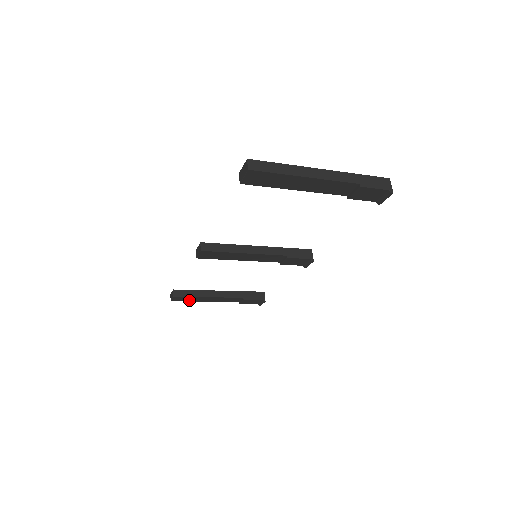
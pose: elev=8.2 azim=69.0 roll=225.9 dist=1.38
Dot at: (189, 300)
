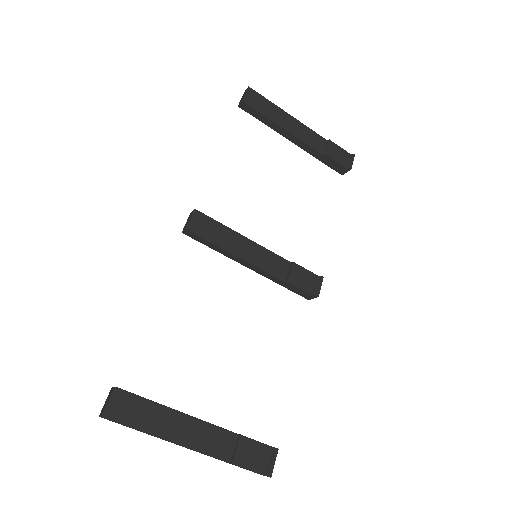
Dot at: (138, 422)
